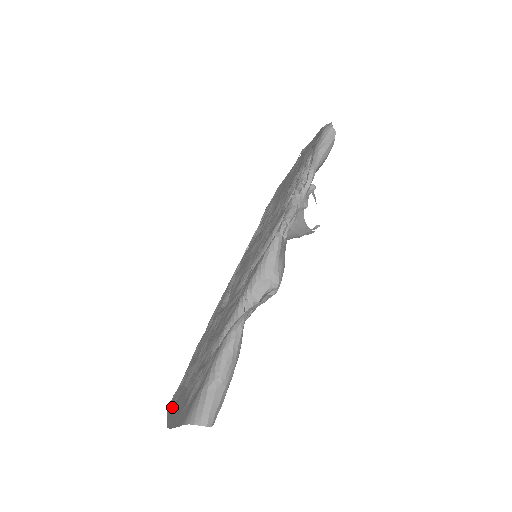
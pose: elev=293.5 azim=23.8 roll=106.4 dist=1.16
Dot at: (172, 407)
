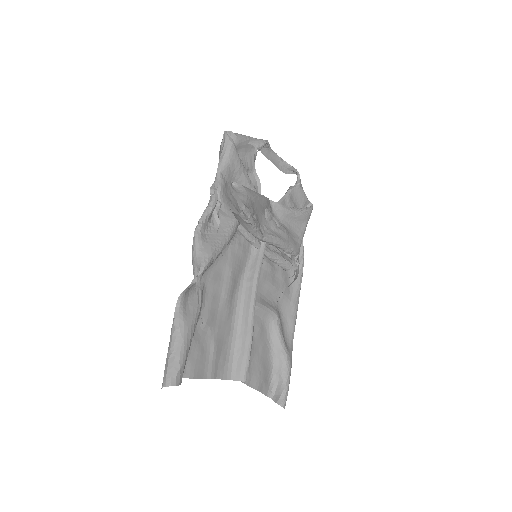
Dot at: occluded
